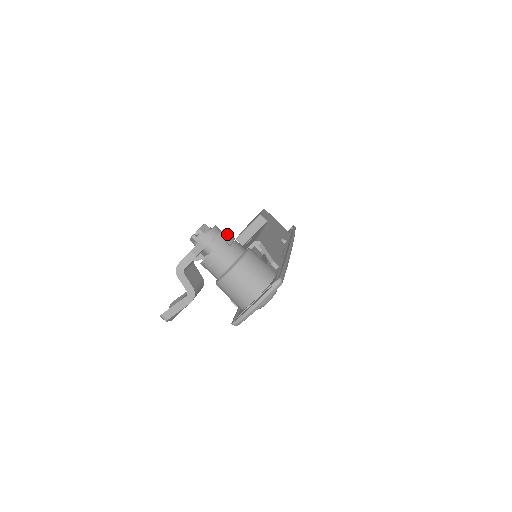
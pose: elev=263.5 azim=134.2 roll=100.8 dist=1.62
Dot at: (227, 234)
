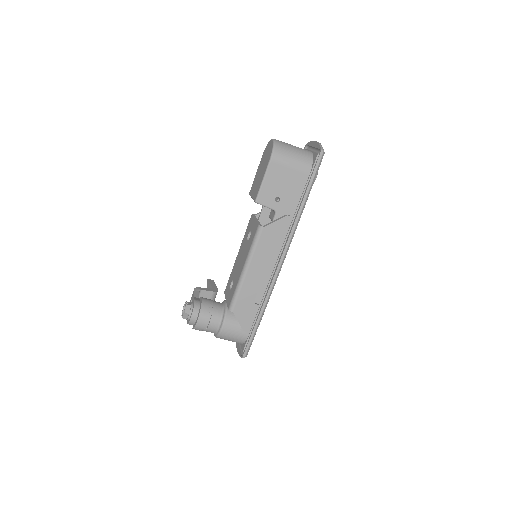
Dot at: (201, 324)
